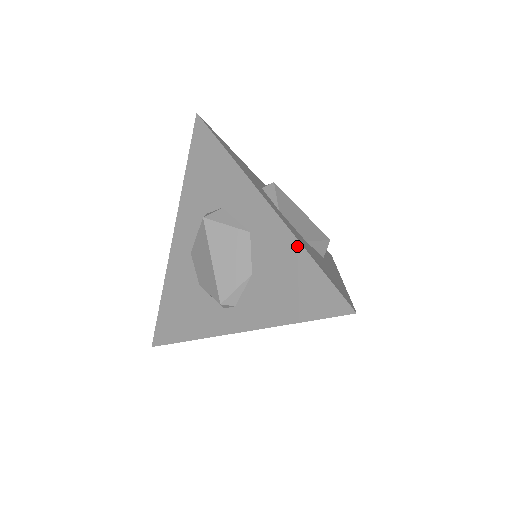
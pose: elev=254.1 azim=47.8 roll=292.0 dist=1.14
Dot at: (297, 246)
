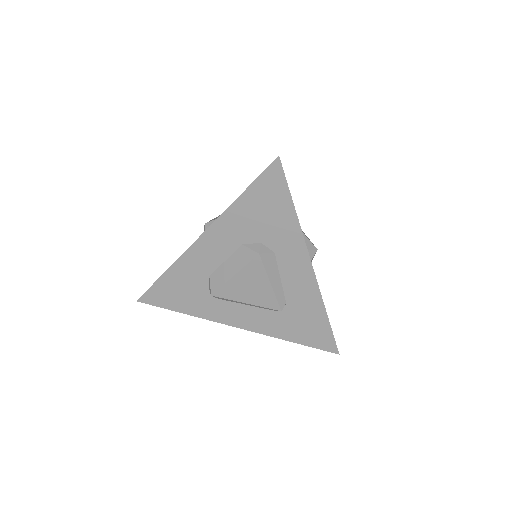
Dot at: occluded
